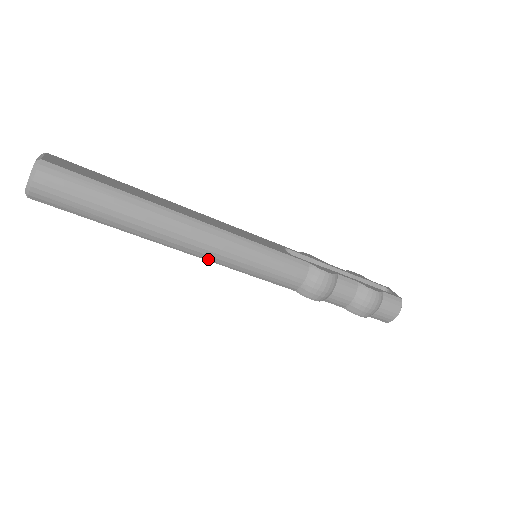
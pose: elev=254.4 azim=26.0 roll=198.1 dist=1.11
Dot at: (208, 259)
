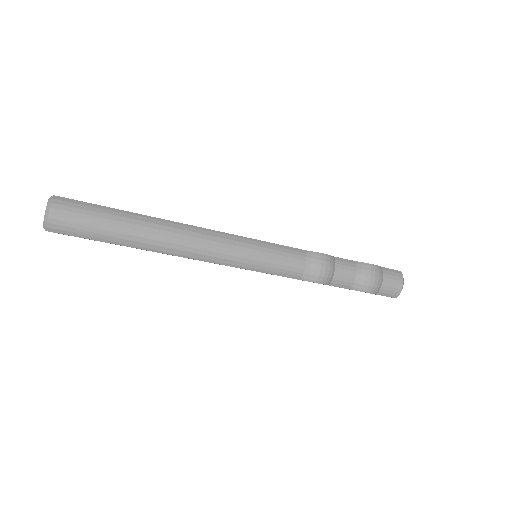
Dot at: (213, 261)
